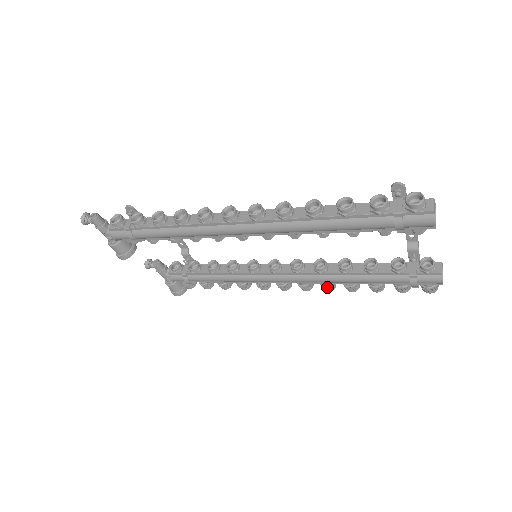
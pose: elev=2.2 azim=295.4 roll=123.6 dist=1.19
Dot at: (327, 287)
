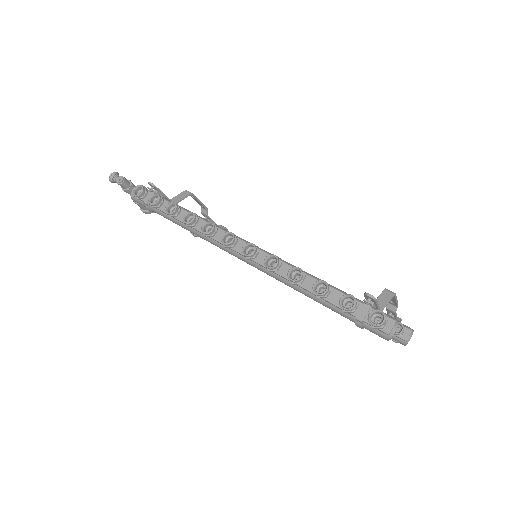
Dot at: occluded
